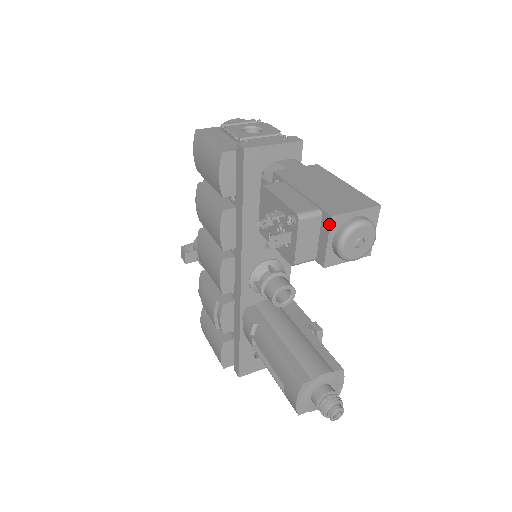
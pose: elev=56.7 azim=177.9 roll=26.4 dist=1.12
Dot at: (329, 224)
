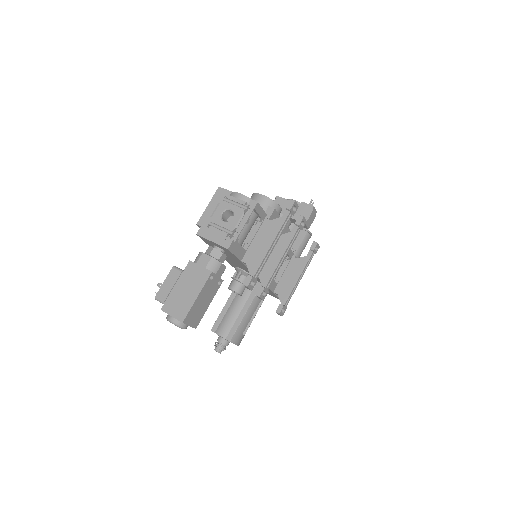
Dot at: (163, 310)
